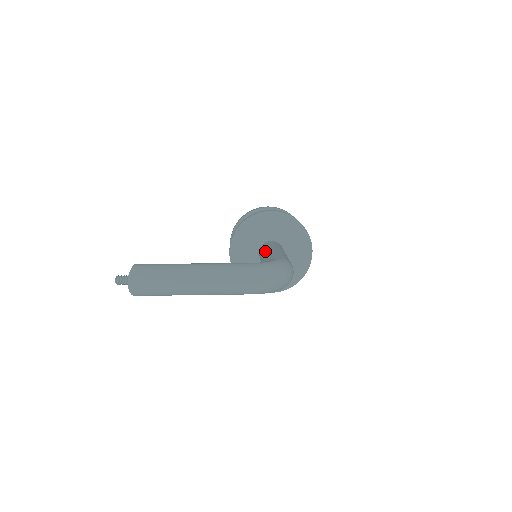
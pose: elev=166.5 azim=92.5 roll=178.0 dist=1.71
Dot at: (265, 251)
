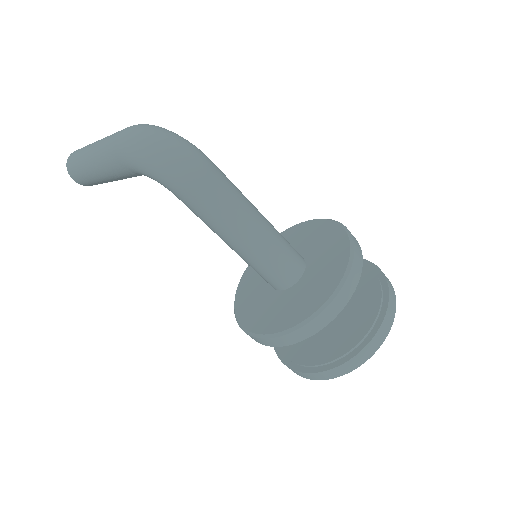
Dot at: occluded
